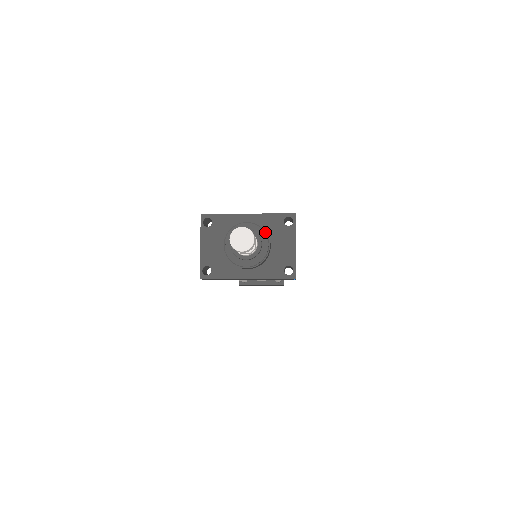
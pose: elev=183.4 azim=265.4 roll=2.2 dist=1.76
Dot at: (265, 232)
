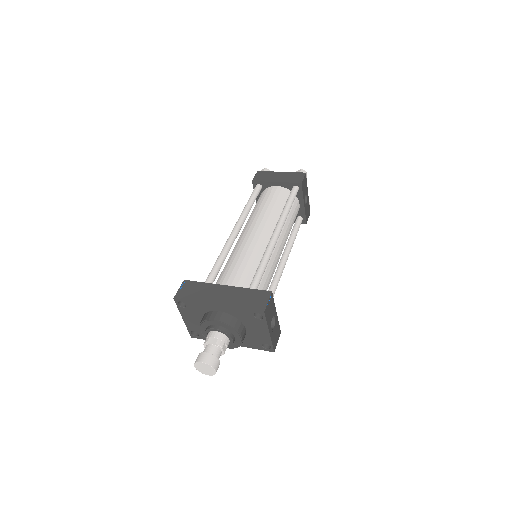
Dot at: (235, 330)
